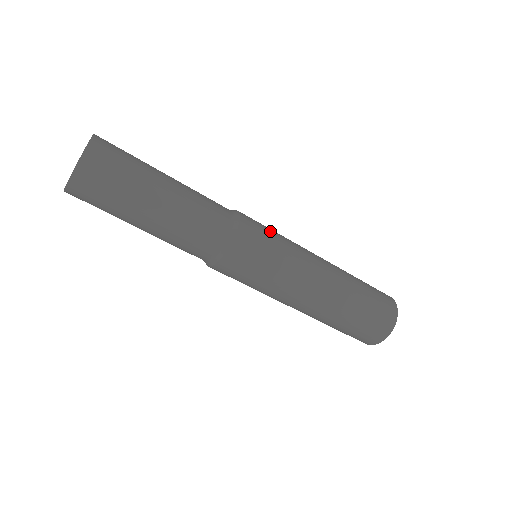
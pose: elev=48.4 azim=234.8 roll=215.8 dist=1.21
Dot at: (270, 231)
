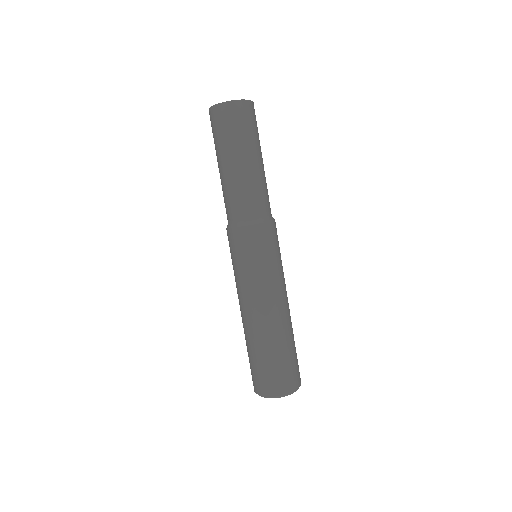
Dot at: (276, 250)
